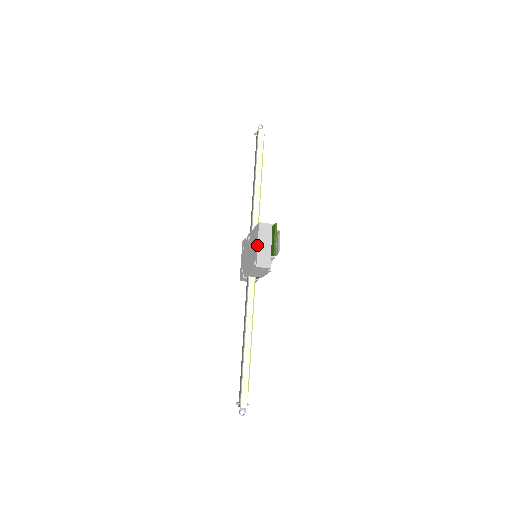
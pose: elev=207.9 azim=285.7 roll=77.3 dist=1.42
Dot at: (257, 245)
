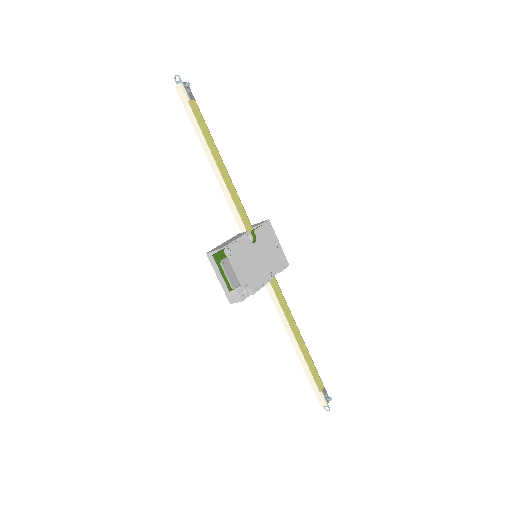
Dot at: (219, 280)
